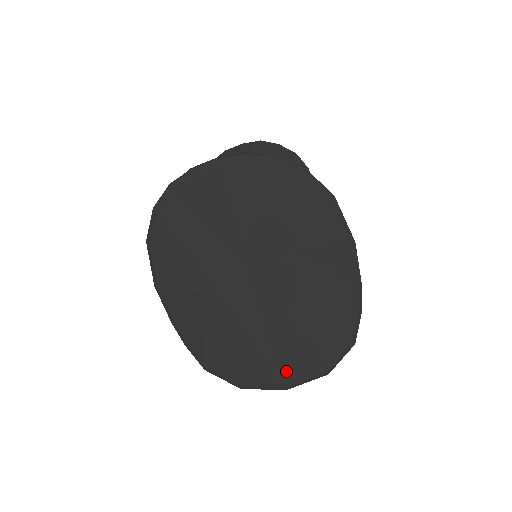
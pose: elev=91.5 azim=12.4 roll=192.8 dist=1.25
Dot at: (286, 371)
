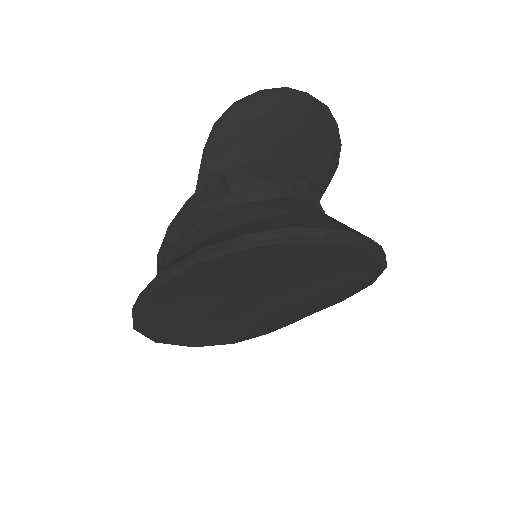
Dot at: (208, 342)
